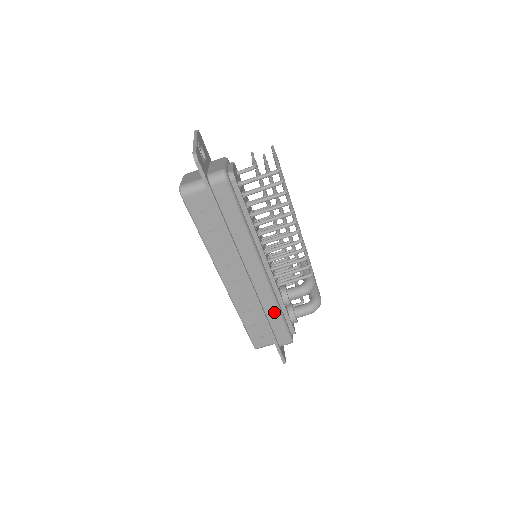
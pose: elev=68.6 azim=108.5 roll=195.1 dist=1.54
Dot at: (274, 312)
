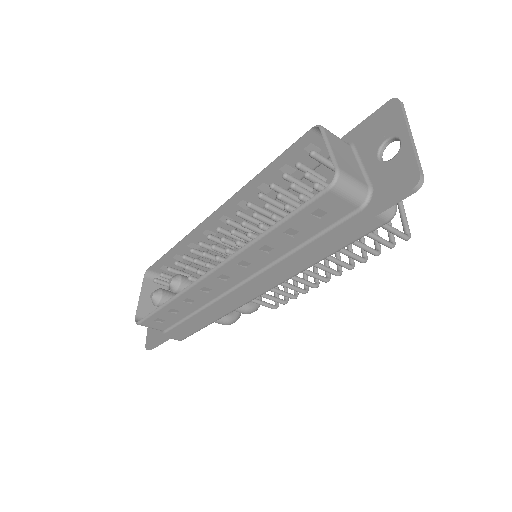
Dot at: (210, 319)
